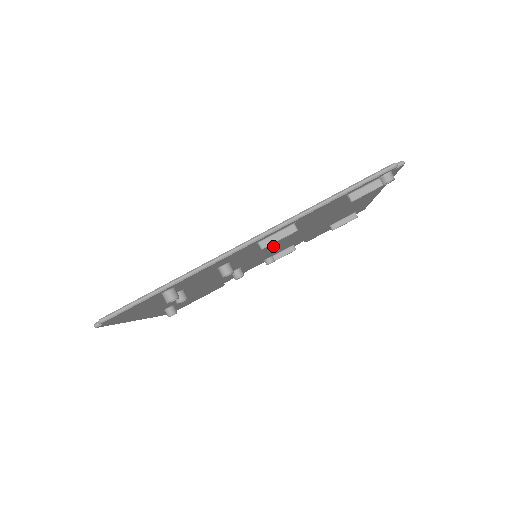
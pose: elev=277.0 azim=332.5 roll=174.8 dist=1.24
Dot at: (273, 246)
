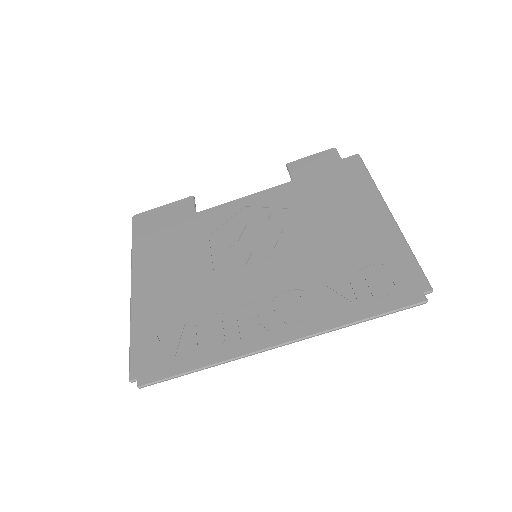
Dot at: (278, 263)
